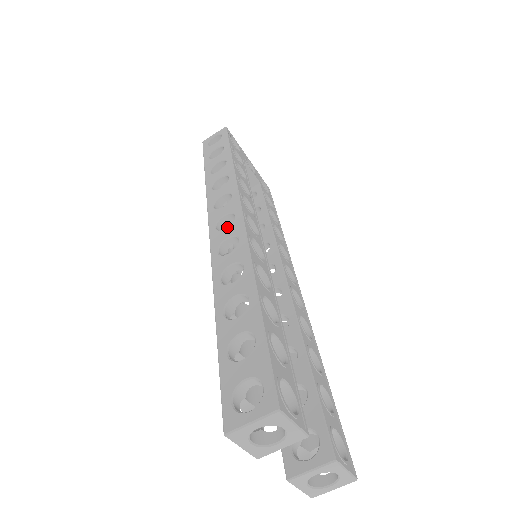
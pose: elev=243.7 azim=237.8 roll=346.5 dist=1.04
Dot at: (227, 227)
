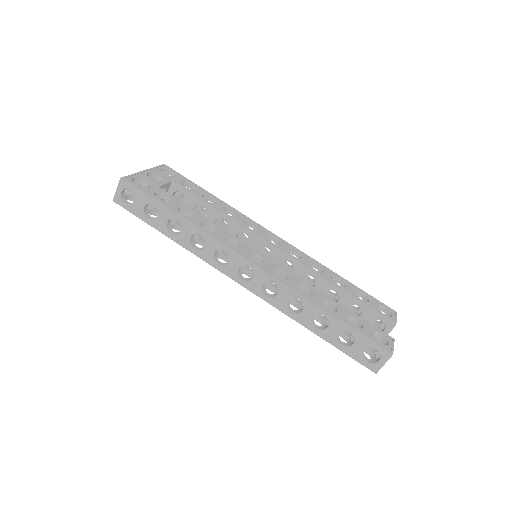
Dot at: (253, 278)
